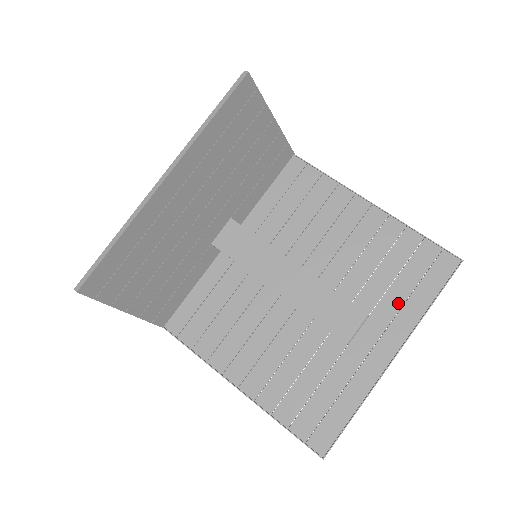
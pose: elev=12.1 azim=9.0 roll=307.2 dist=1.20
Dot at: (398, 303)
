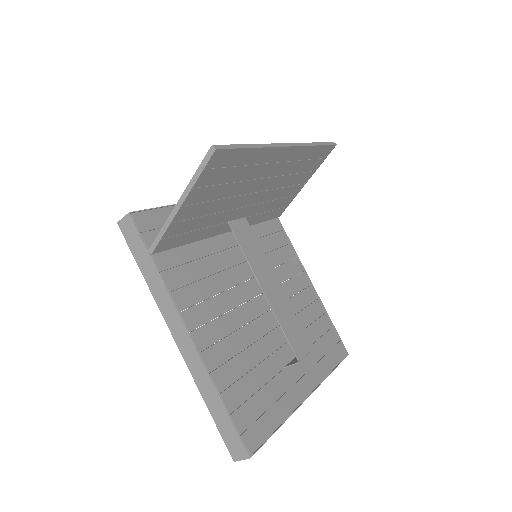
Dot at: (316, 358)
